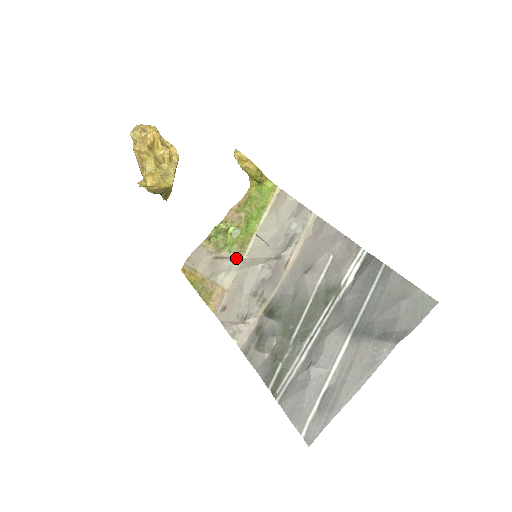
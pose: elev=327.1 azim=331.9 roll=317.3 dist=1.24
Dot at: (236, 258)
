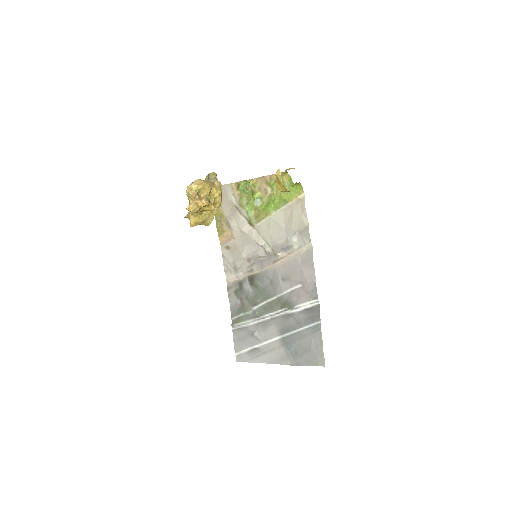
Dot at: (249, 223)
